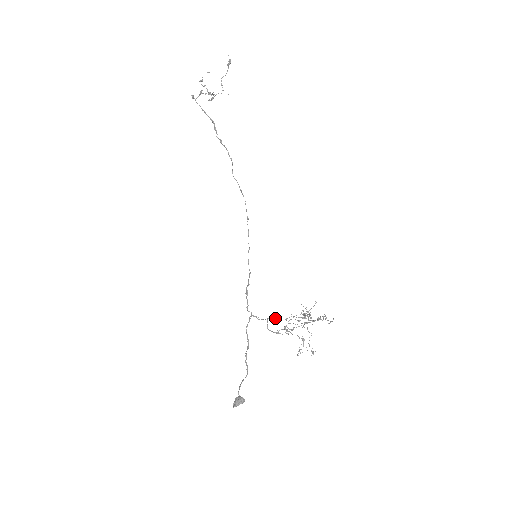
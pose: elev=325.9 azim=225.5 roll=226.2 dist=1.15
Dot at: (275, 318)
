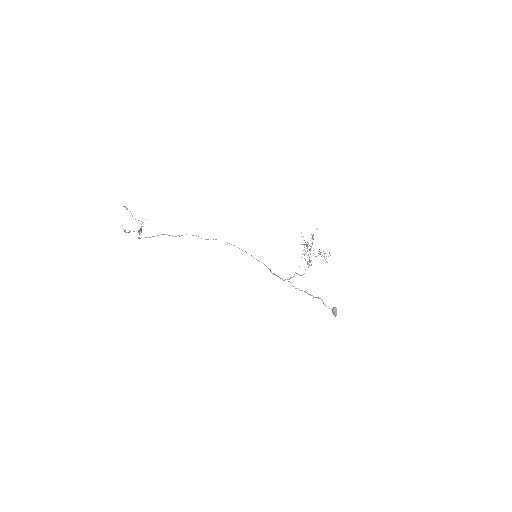
Dot at: occluded
